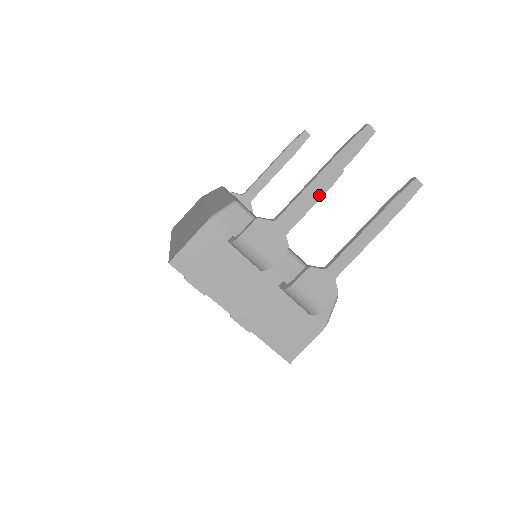
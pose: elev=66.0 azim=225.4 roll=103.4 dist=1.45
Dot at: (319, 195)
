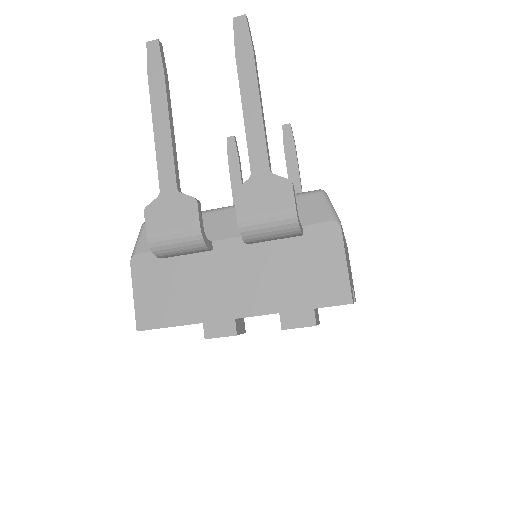
Dot at: (293, 163)
